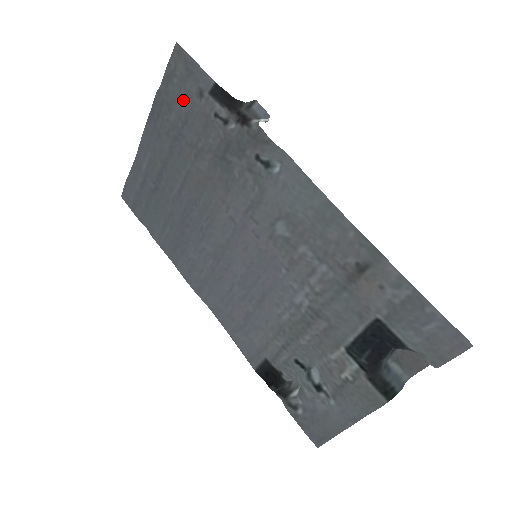
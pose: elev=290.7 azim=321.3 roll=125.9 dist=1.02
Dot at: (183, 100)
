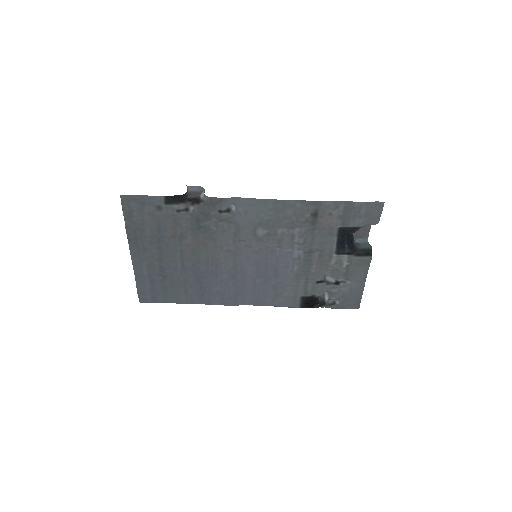
Dot at: (149, 219)
